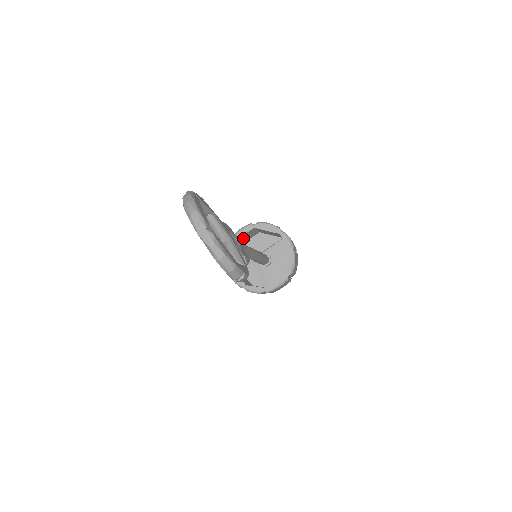
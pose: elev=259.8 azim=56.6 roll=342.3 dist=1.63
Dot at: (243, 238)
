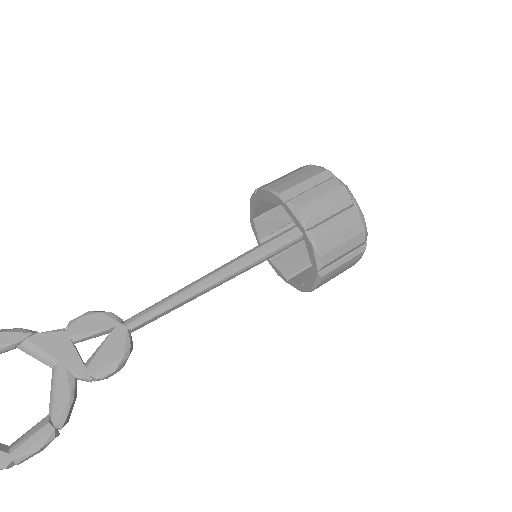
Dot at: (271, 203)
